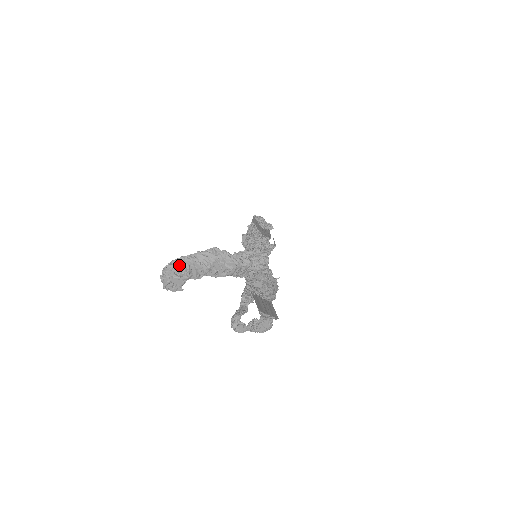
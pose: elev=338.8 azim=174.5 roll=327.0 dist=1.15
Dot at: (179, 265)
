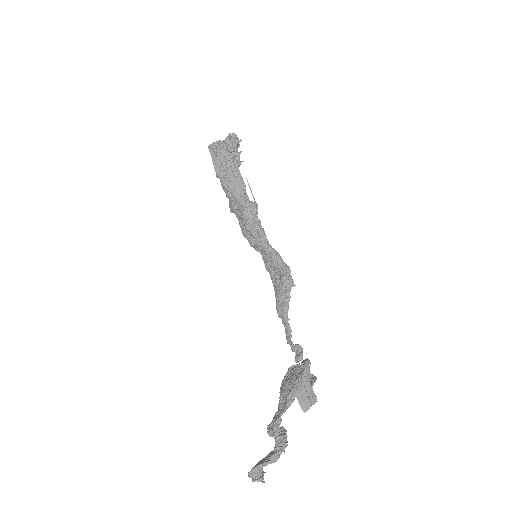
Dot at: (253, 475)
